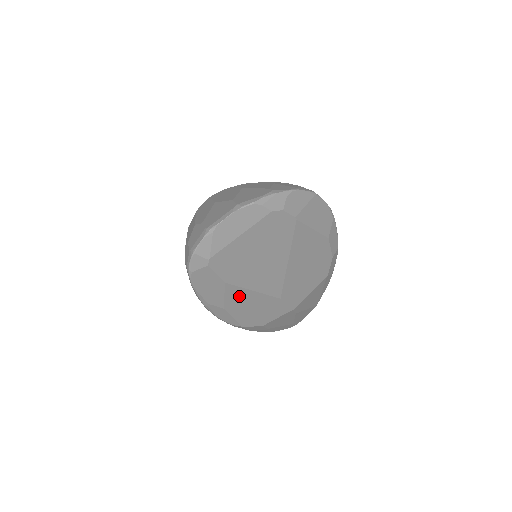
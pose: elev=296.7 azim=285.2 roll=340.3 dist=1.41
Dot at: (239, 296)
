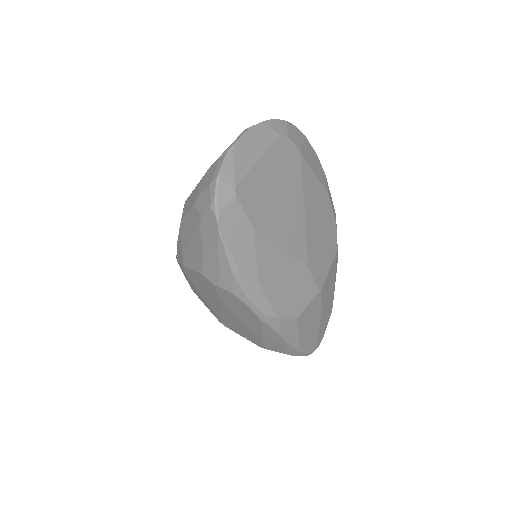
Dot at: (270, 257)
